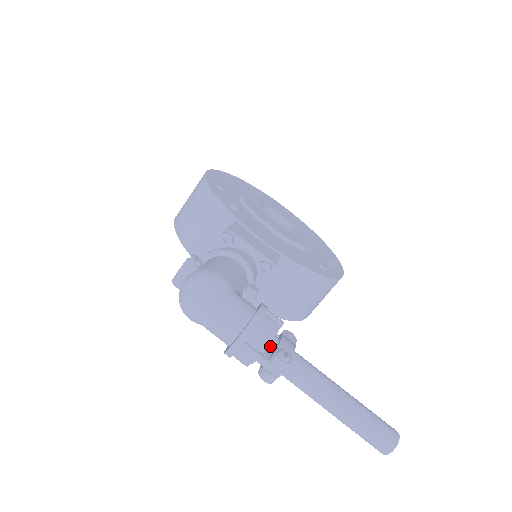
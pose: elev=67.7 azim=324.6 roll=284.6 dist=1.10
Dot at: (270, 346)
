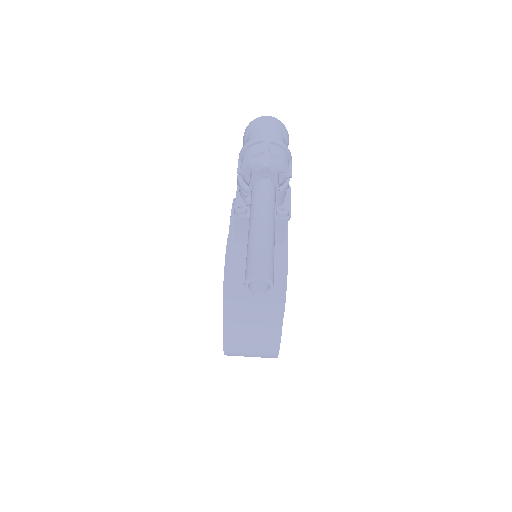
Dot at: occluded
